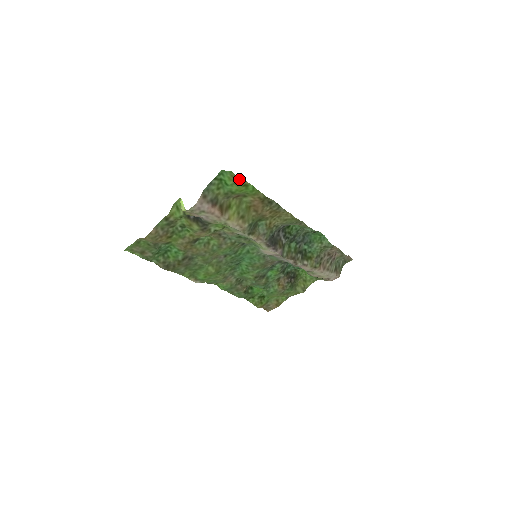
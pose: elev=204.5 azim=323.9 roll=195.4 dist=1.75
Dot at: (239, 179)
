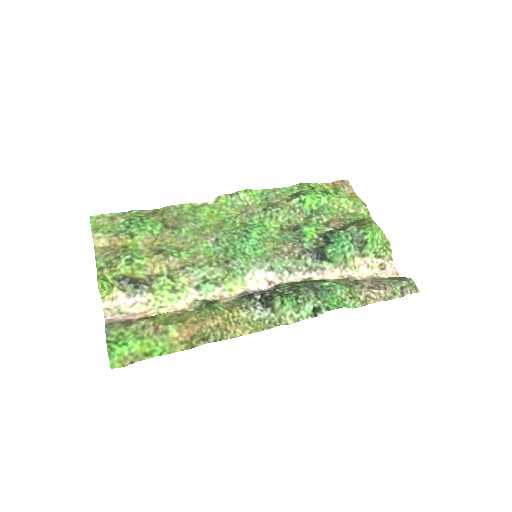
Dot at: (129, 363)
